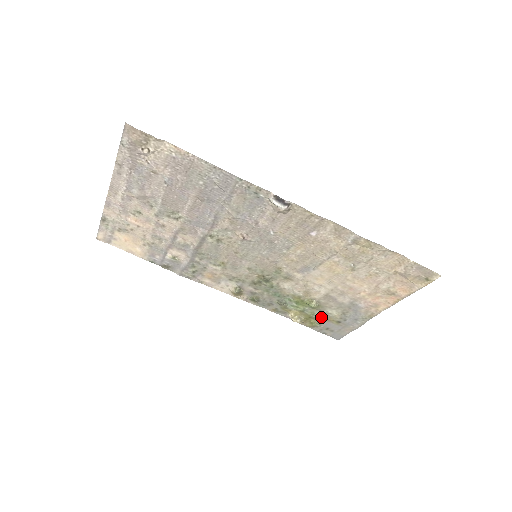
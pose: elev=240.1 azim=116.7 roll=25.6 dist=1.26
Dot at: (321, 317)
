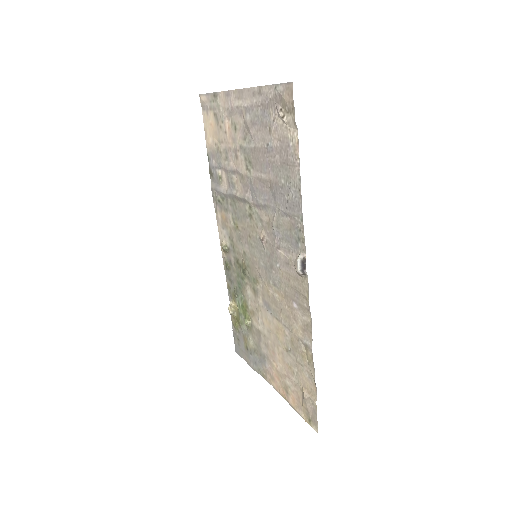
Dot at: (243, 331)
